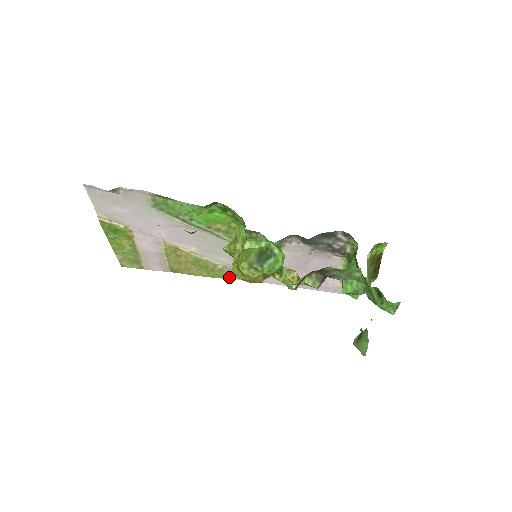
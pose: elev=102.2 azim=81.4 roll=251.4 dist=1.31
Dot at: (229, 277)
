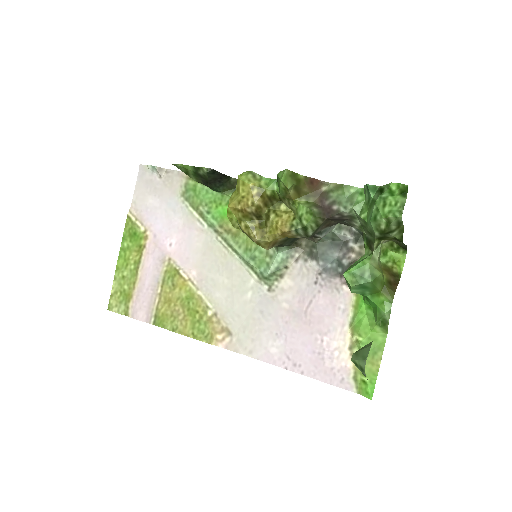
Dot at: (214, 339)
